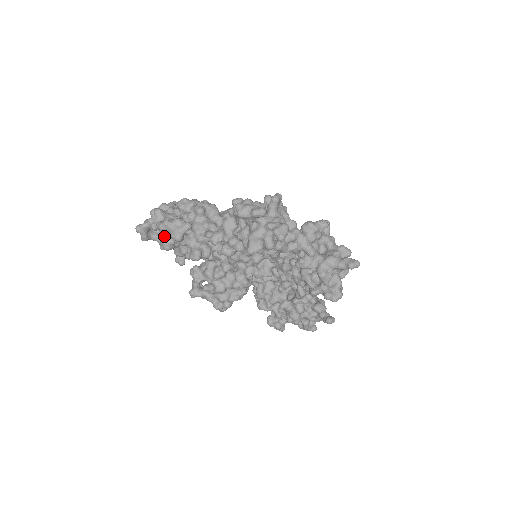
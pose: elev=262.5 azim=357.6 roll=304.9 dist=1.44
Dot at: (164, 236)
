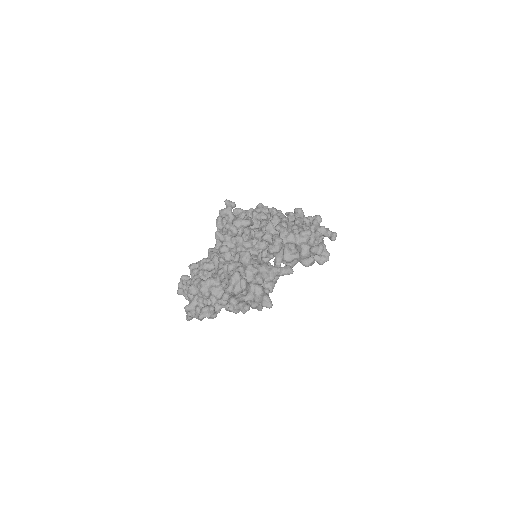
Dot at: occluded
